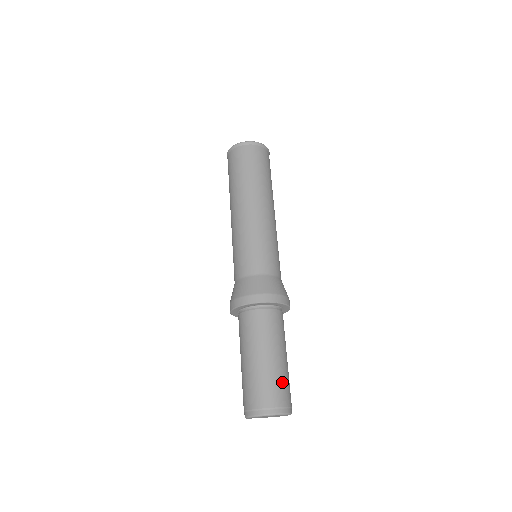
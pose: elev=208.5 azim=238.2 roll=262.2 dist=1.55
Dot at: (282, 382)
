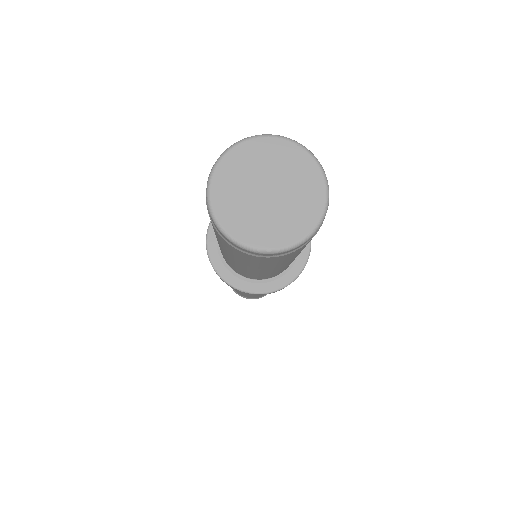
Dot at: occluded
